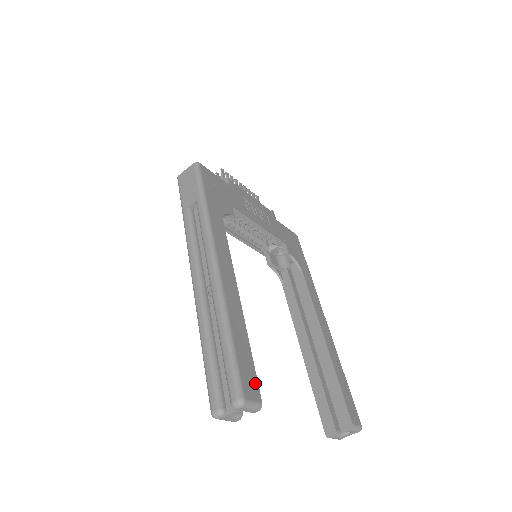
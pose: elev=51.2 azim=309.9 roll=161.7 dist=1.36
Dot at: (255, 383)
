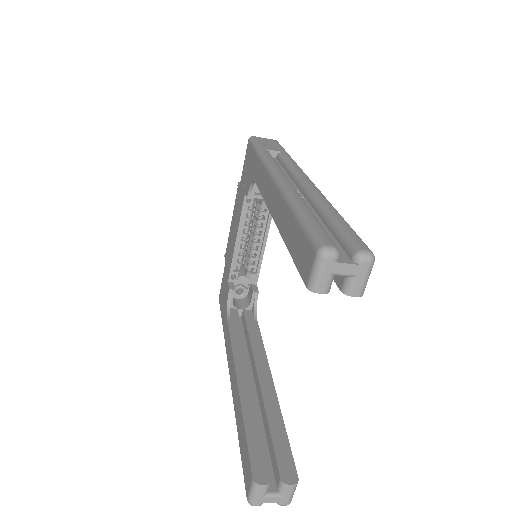
Dot at: occluded
